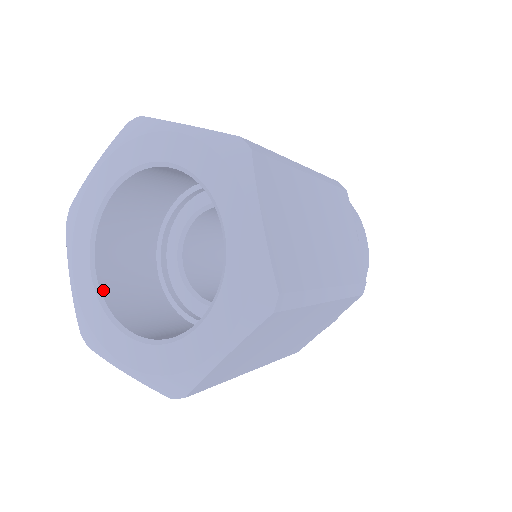
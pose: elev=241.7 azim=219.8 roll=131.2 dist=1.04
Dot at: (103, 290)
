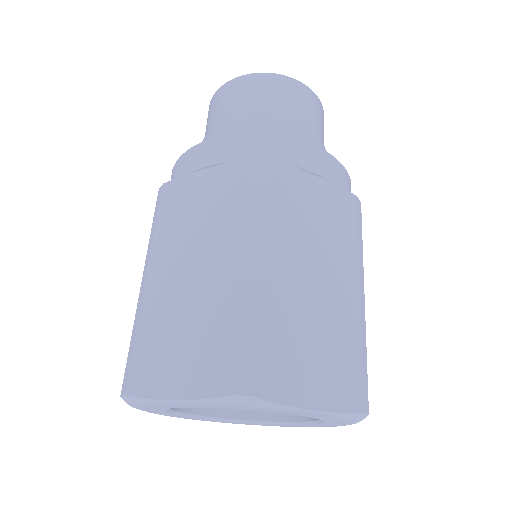
Dot at: (229, 416)
